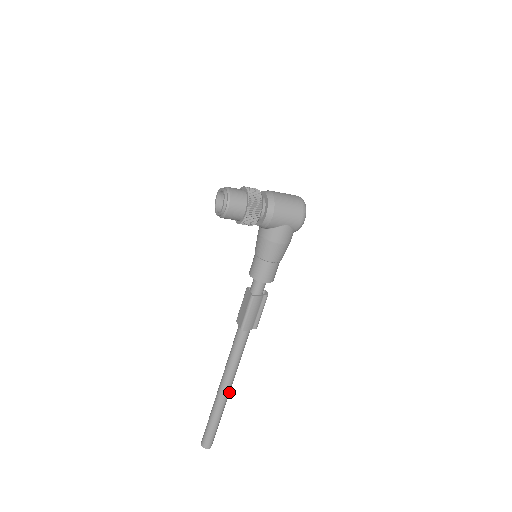
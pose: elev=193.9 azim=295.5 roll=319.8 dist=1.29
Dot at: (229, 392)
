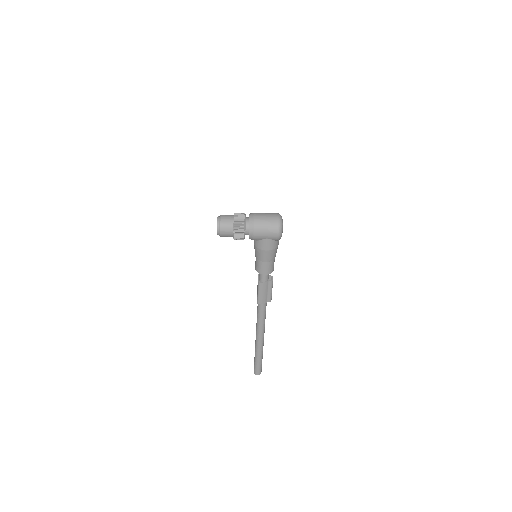
Dot at: (263, 341)
